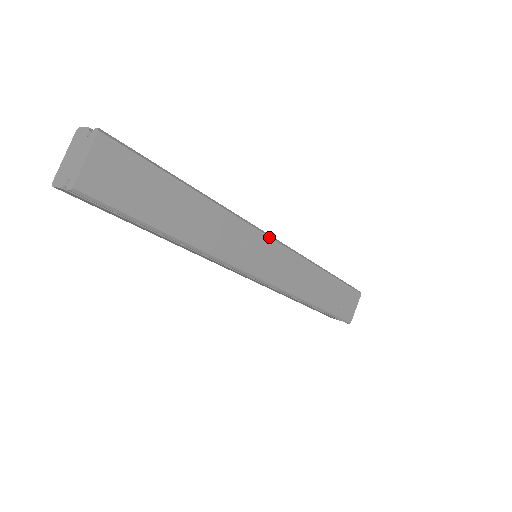
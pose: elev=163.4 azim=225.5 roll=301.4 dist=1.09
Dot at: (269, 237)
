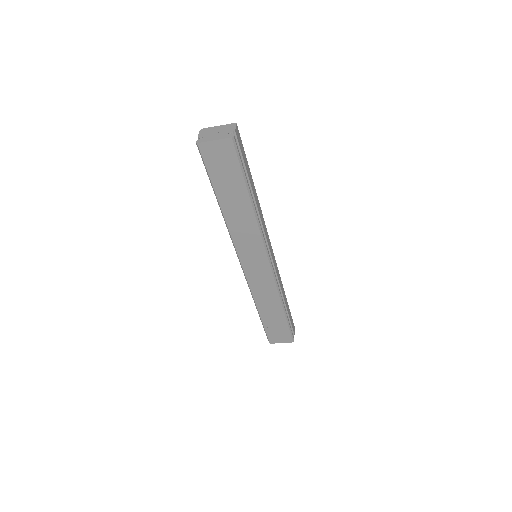
Dot at: (267, 258)
